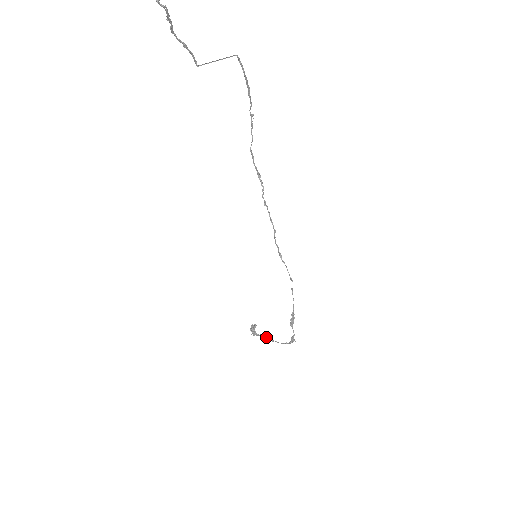
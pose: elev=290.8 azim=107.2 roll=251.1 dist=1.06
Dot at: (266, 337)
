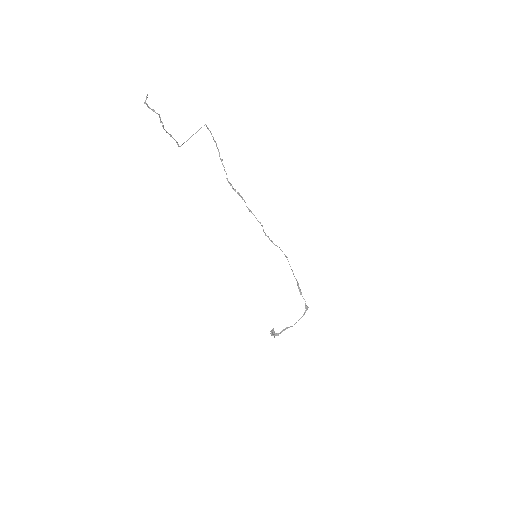
Dot at: occluded
